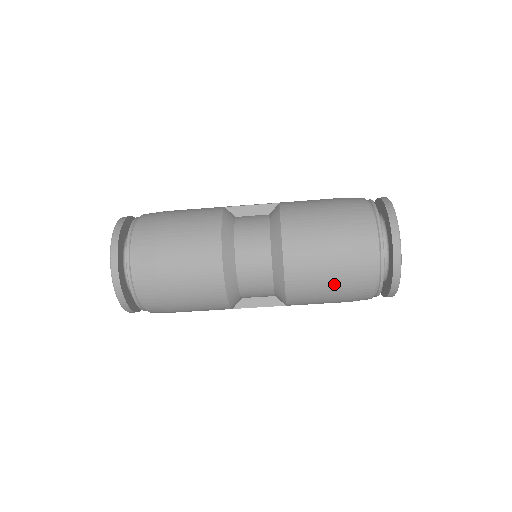
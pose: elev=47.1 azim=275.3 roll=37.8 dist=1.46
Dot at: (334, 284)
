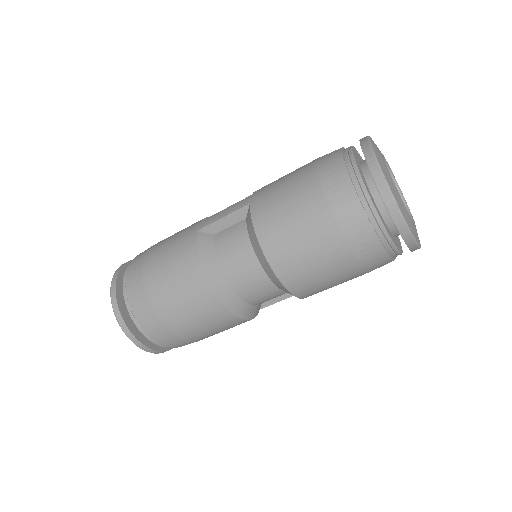
Dot at: (345, 277)
